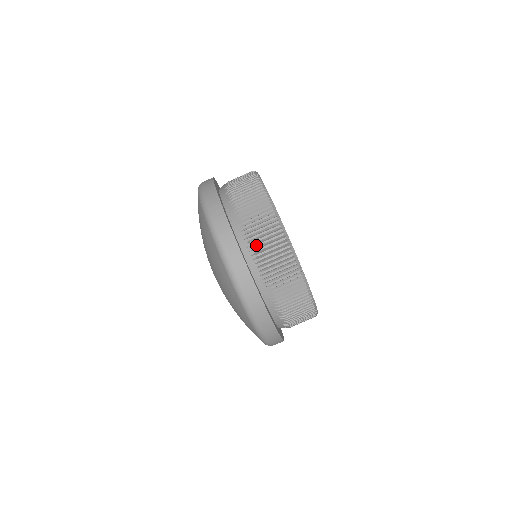
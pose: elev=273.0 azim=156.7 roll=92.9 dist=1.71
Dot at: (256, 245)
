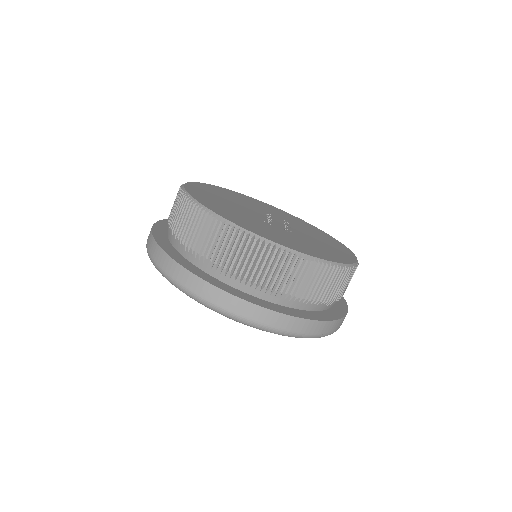
Dot at: (251, 277)
